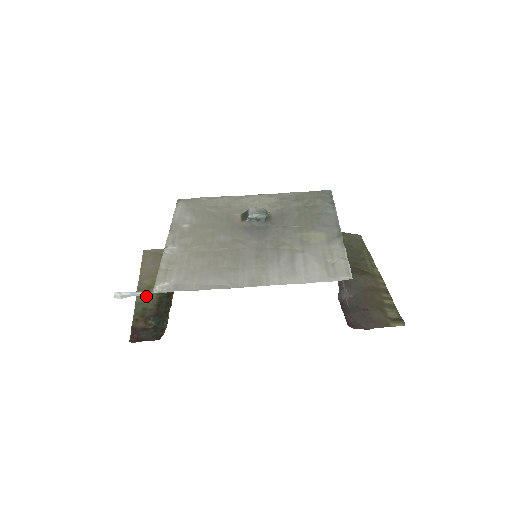
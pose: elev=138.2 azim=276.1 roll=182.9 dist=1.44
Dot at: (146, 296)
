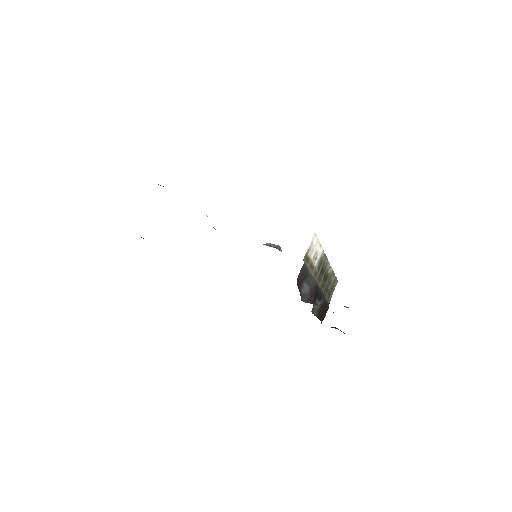
Dot at: occluded
